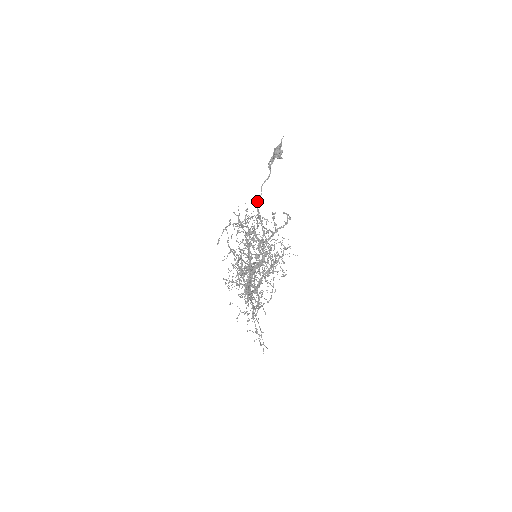
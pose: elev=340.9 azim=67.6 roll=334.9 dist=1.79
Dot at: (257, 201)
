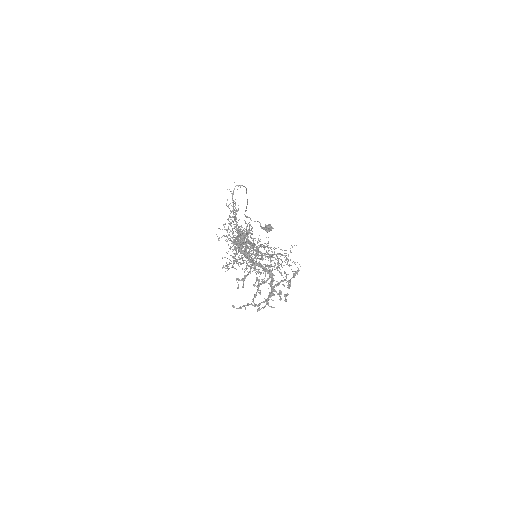
Dot at: (245, 216)
